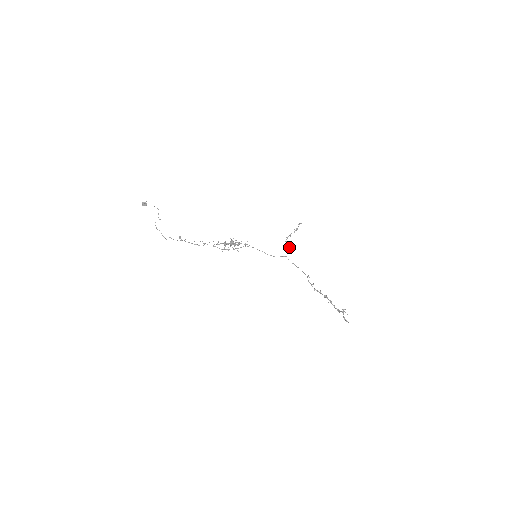
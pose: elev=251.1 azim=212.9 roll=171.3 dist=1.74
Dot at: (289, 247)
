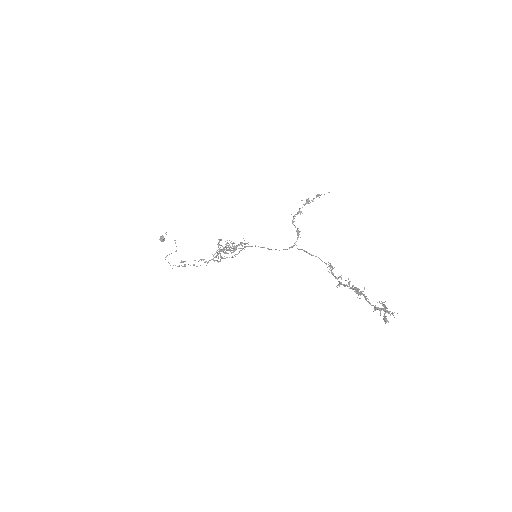
Dot at: (295, 227)
